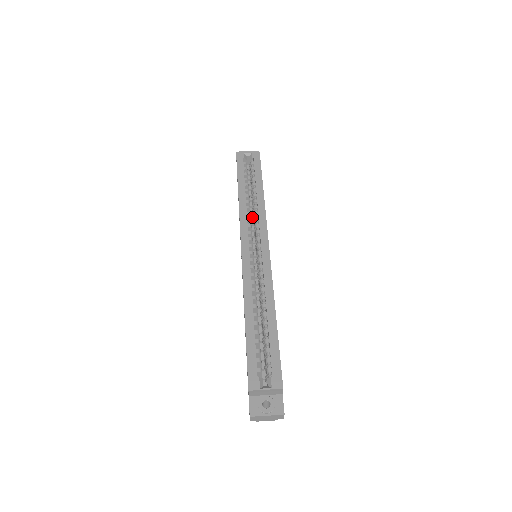
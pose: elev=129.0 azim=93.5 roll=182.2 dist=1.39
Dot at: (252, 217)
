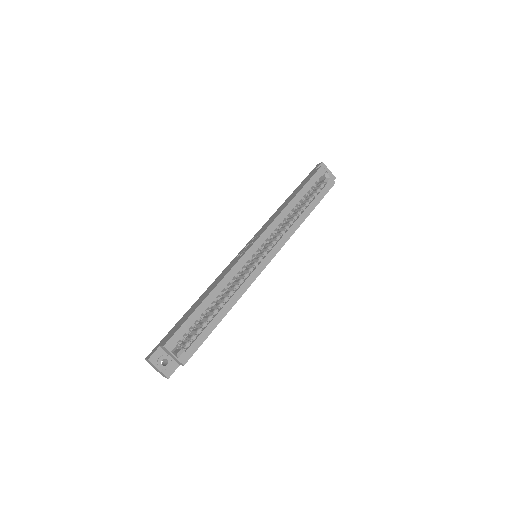
Dot at: occluded
